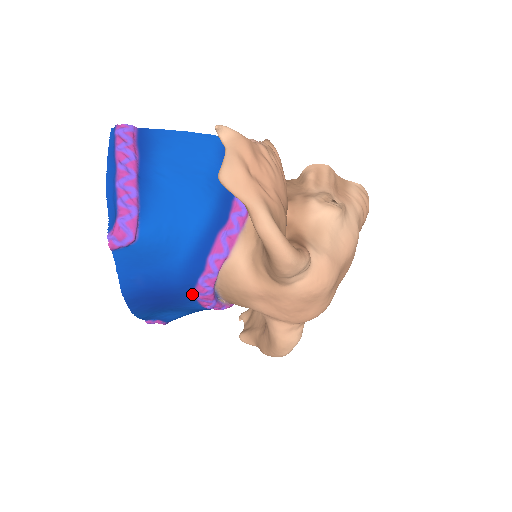
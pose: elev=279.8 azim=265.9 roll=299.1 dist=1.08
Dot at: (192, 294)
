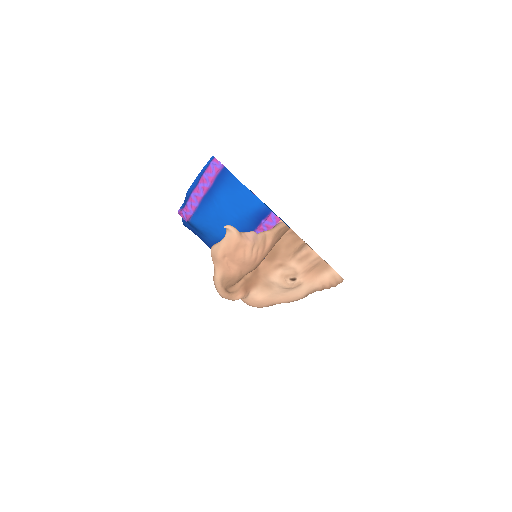
Dot at: occluded
